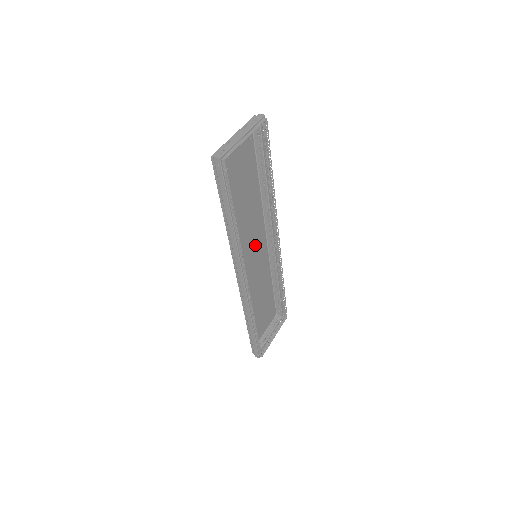
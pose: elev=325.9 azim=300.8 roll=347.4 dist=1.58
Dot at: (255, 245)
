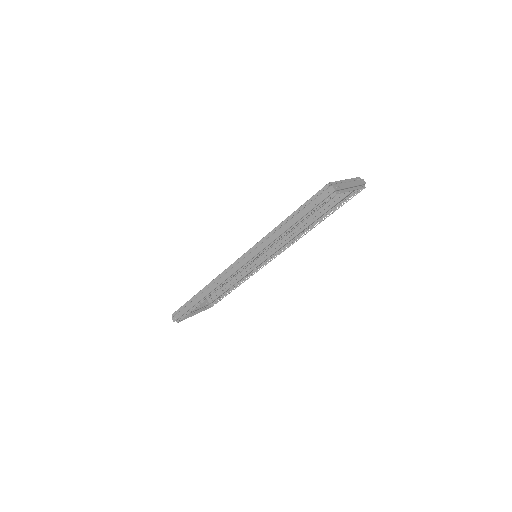
Dot at: occluded
